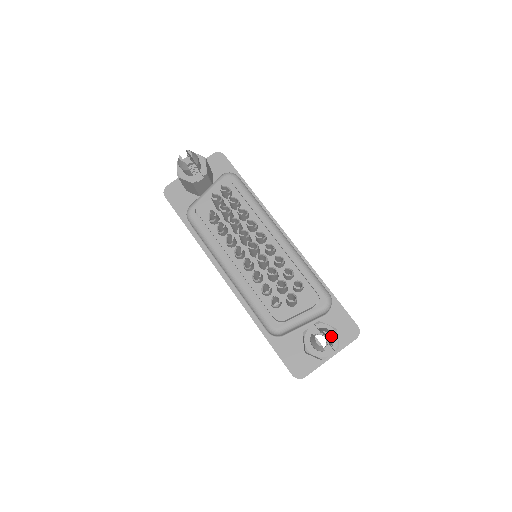
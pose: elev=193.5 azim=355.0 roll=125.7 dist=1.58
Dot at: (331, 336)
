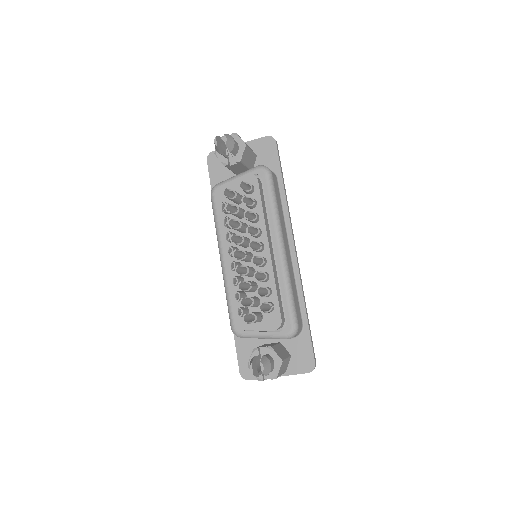
Dot at: (266, 369)
